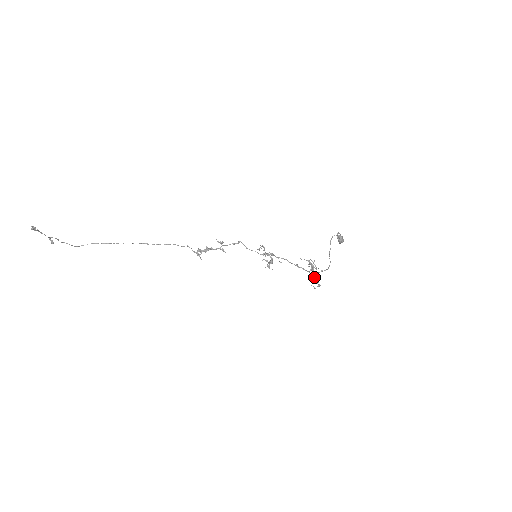
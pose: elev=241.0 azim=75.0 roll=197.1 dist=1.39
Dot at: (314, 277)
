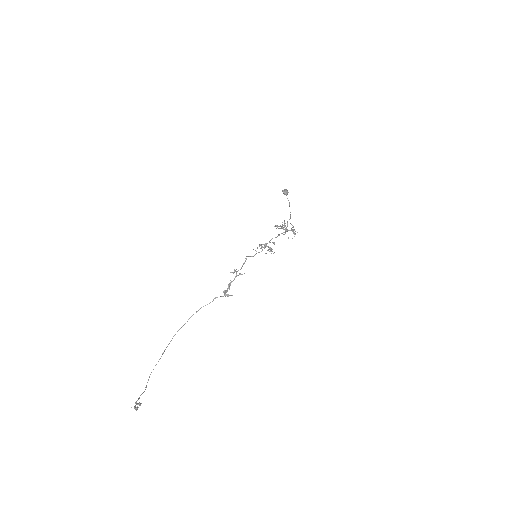
Dot at: occluded
